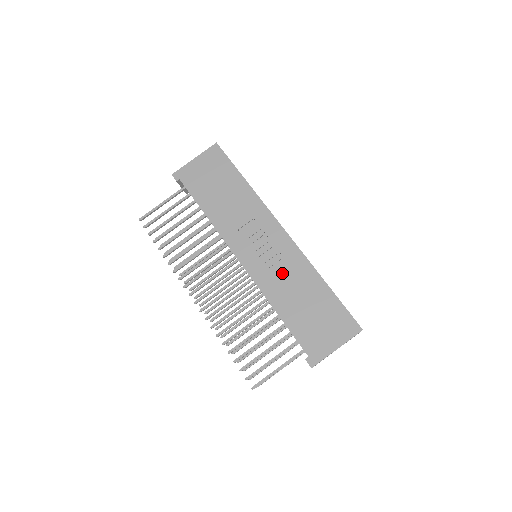
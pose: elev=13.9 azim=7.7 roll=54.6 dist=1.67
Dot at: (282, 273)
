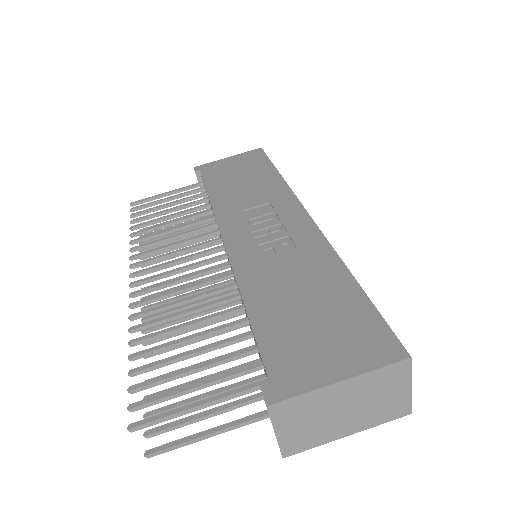
Dot at: (281, 257)
